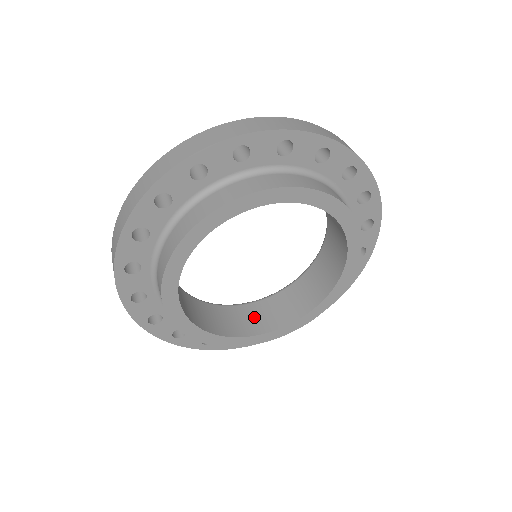
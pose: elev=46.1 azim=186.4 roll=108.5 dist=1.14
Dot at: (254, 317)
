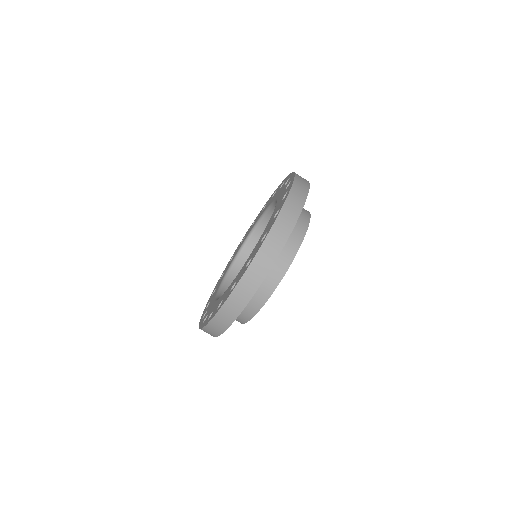
Dot at: occluded
